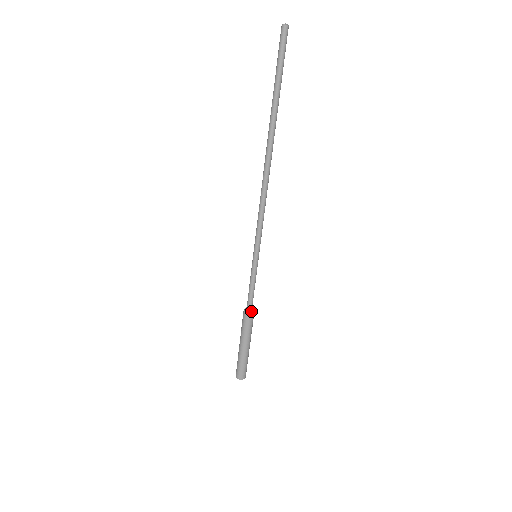
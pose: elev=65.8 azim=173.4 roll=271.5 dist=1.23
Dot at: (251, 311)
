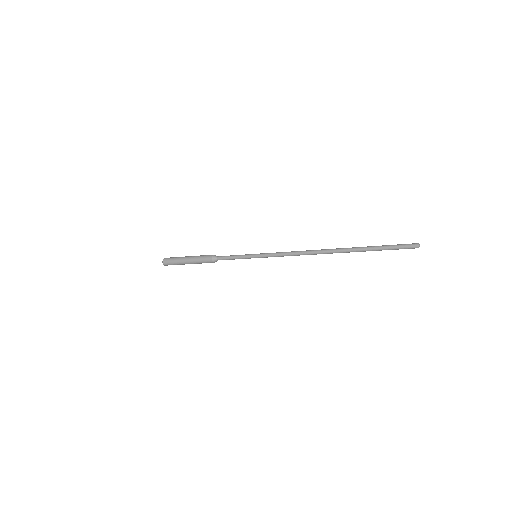
Dot at: (216, 261)
